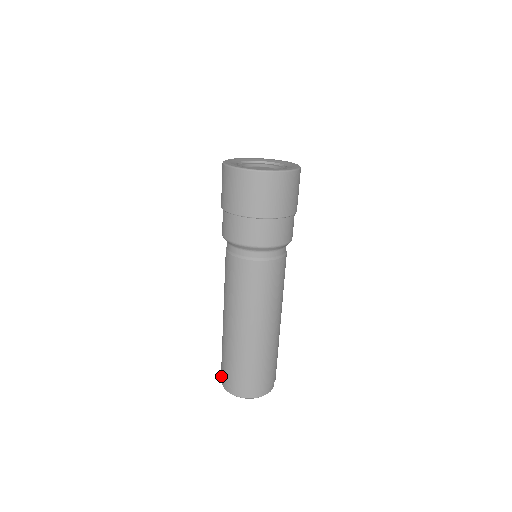
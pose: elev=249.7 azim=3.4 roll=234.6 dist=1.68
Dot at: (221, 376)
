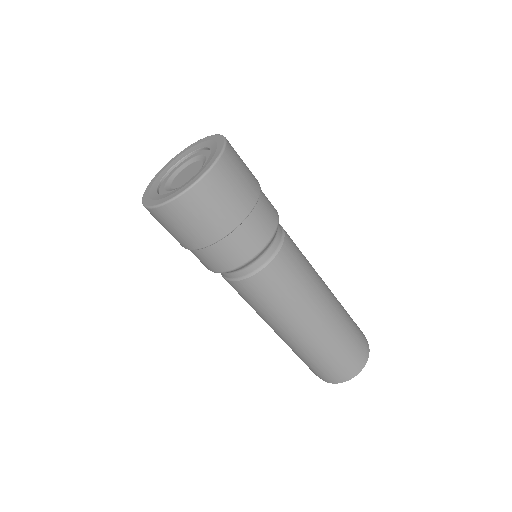
Dot at: occluded
